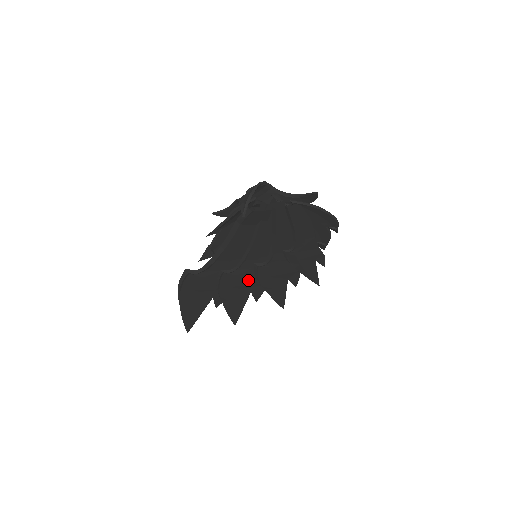
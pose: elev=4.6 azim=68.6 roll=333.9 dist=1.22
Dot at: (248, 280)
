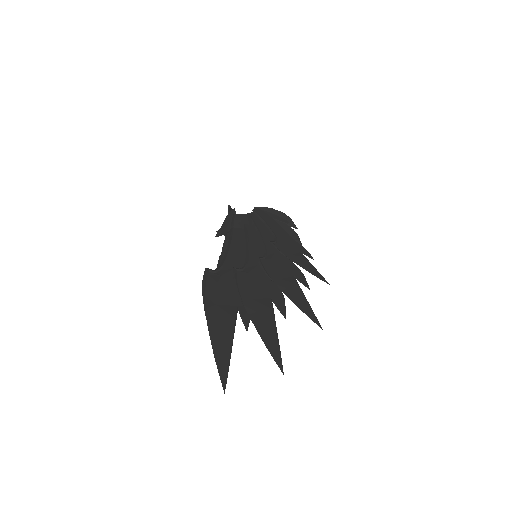
Dot at: (261, 281)
